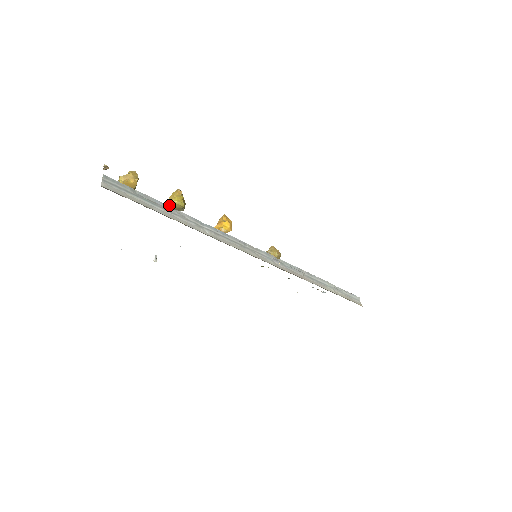
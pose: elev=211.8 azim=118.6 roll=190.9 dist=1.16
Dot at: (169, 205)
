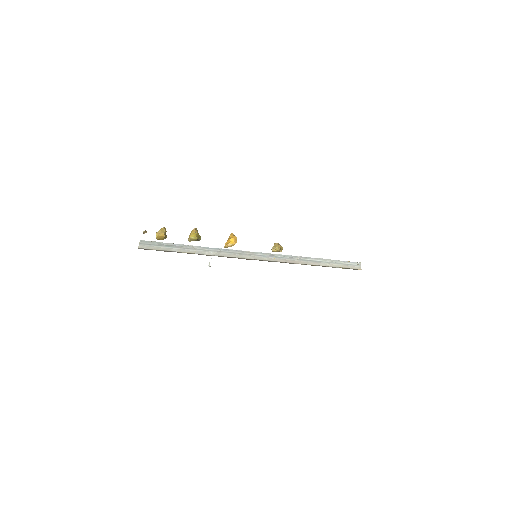
Dot at: (190, 240)
